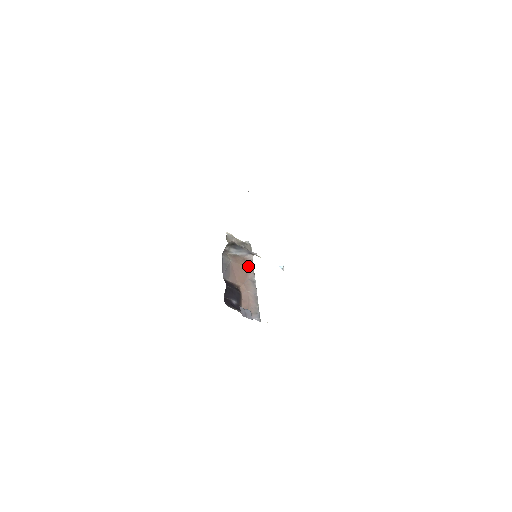
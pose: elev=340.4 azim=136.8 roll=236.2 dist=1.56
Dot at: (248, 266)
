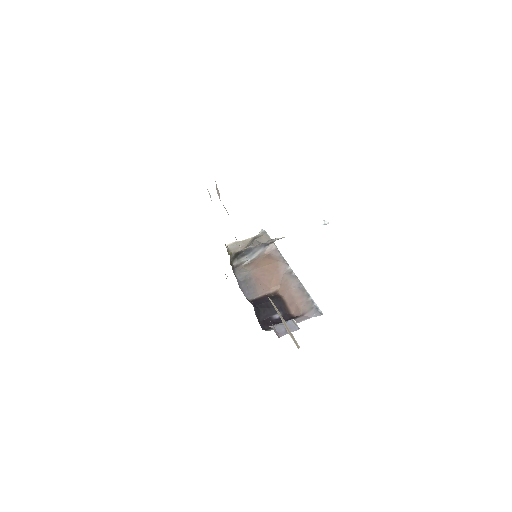
Dot at: (274, 260)
